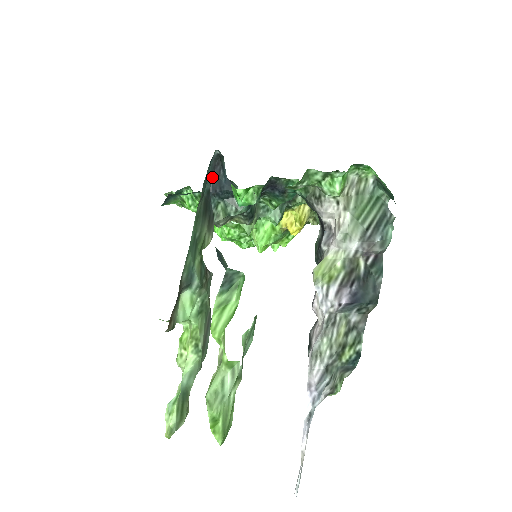
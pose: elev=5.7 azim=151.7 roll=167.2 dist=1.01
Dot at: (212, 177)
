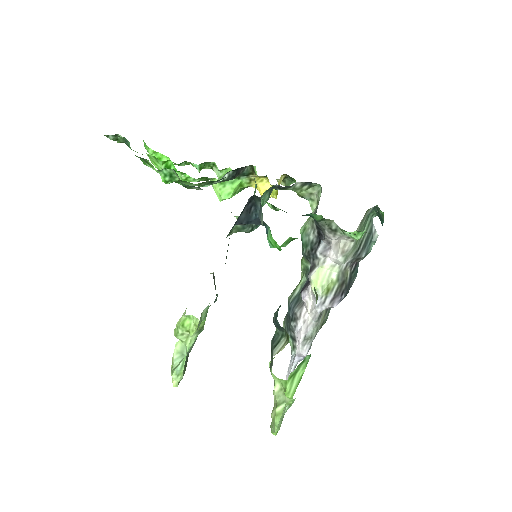
Dot at: (241, 213)
